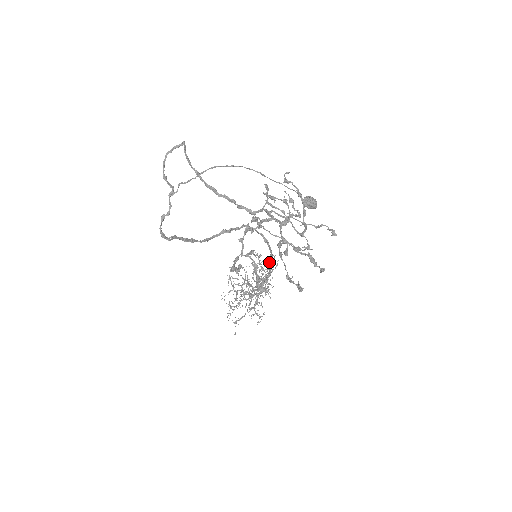
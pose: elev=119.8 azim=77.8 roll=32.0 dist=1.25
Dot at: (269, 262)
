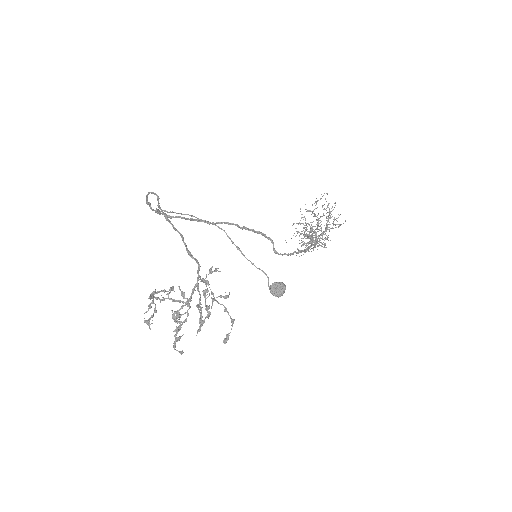
Dot at: (315, 242)
